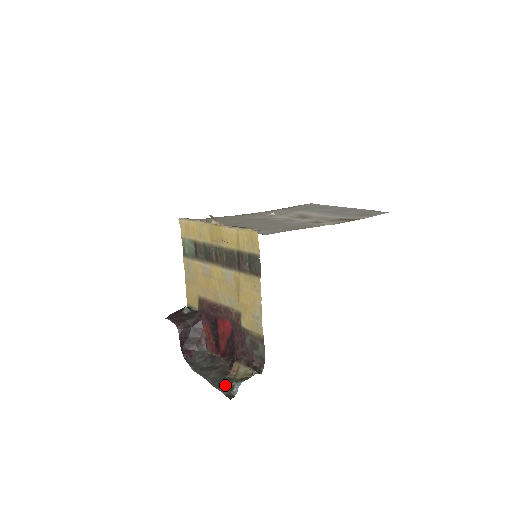
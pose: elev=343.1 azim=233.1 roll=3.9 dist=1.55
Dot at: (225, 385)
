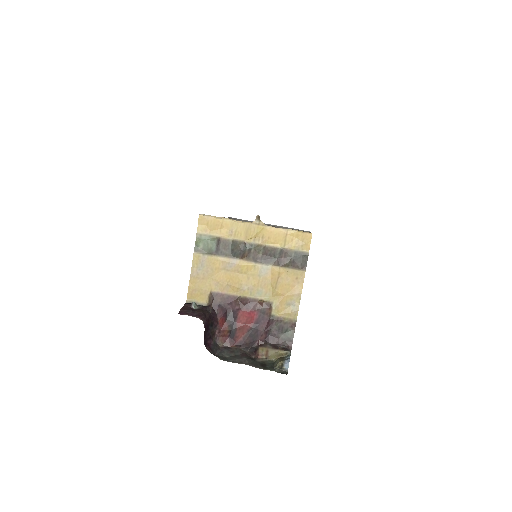
Dot at: (267, 366)
